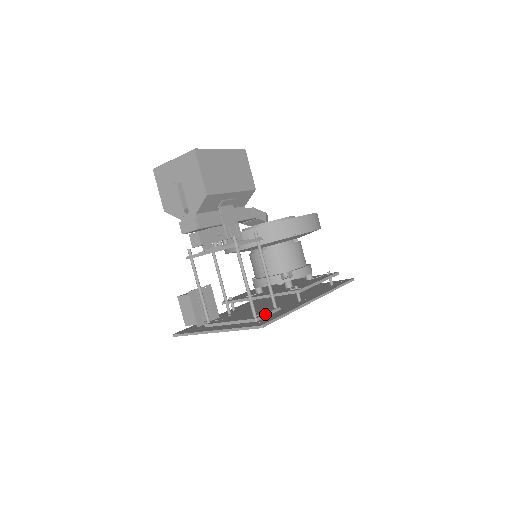
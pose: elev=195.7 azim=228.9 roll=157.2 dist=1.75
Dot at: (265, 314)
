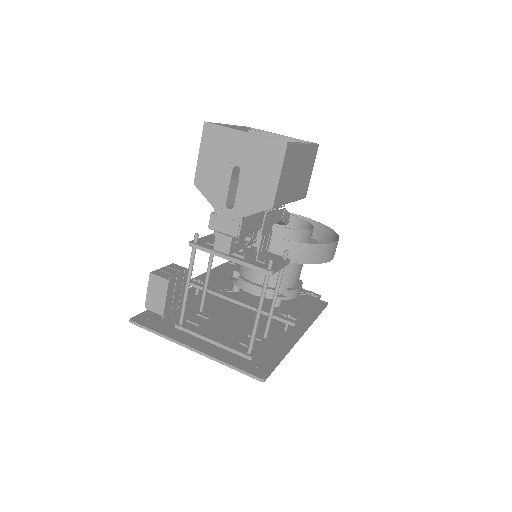
Dot at: (259, 350)
